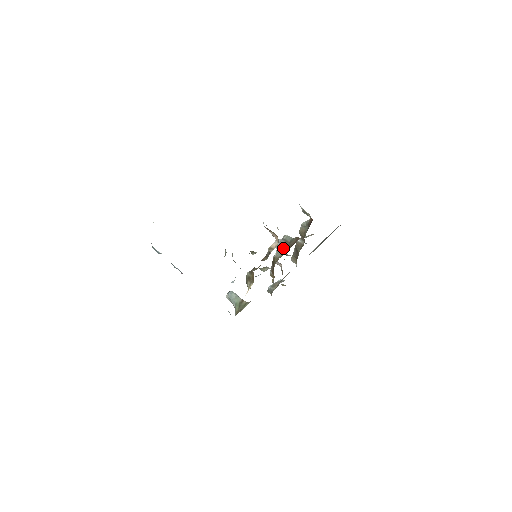
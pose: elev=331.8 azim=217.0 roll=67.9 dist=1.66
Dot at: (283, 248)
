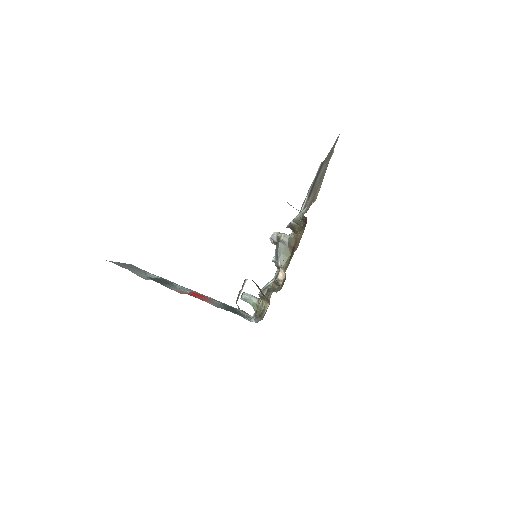
Dot at: (284, 253)
